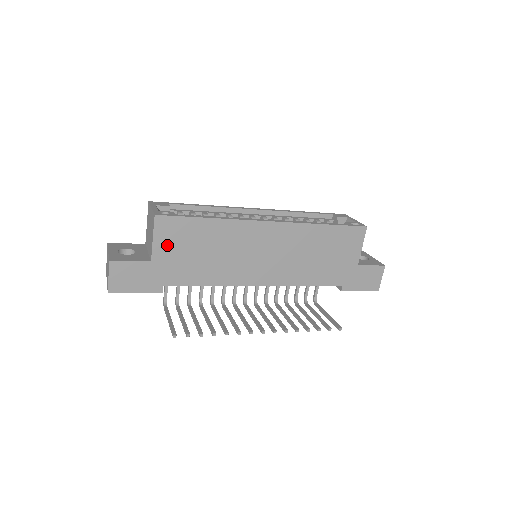
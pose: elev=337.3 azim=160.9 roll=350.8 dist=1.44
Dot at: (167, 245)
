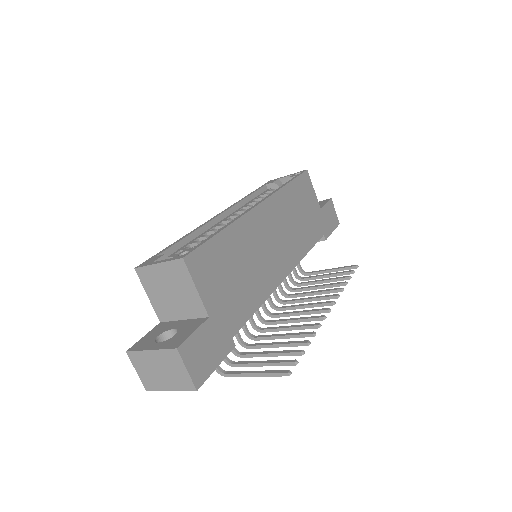
Dot at: (210, 287)
